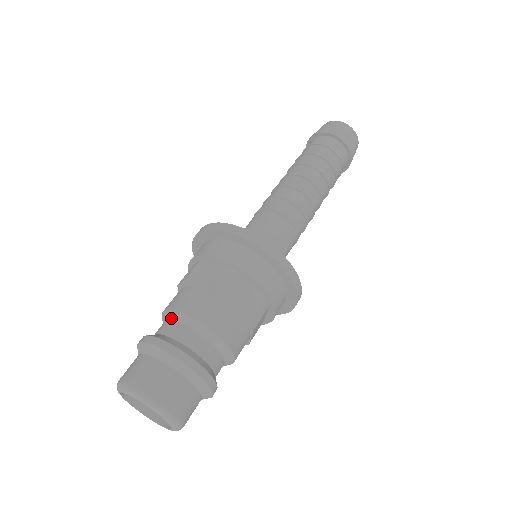
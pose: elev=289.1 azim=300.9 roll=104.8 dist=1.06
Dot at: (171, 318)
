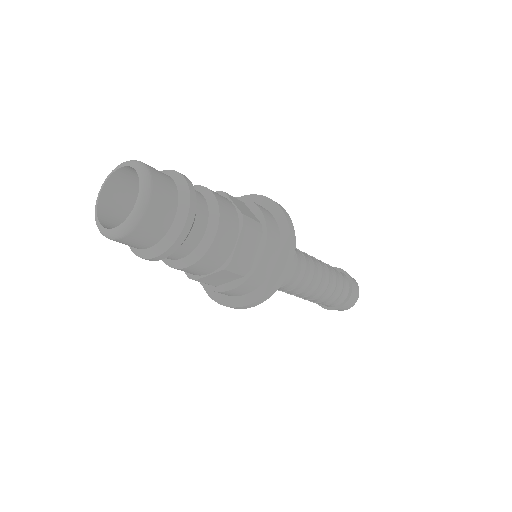
Dot at: occluded
